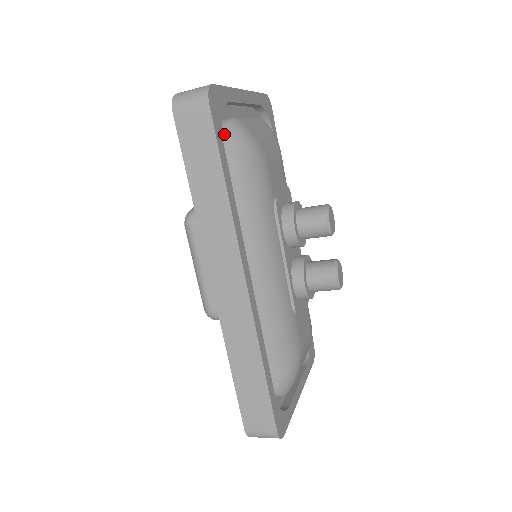
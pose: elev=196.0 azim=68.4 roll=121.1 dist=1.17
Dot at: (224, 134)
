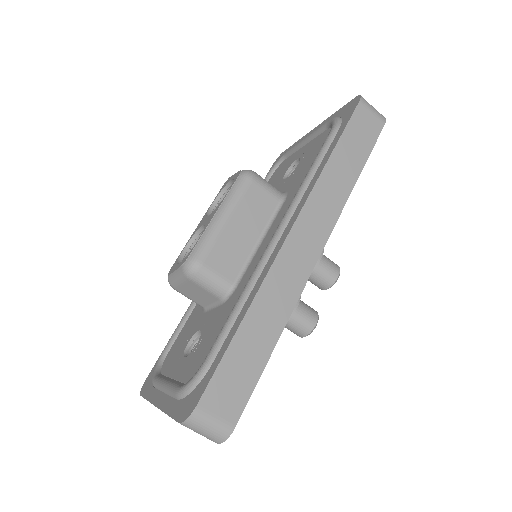
Dot at: occluded
